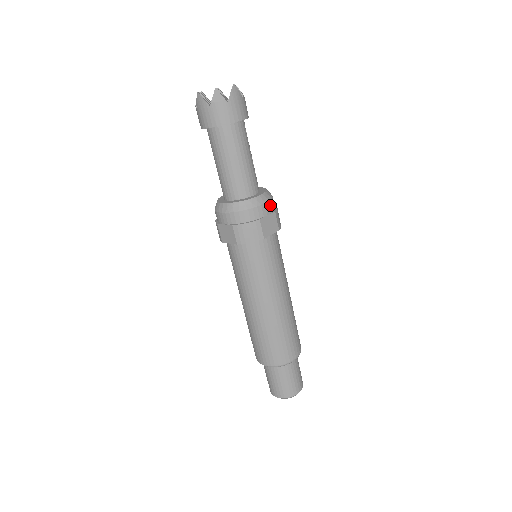
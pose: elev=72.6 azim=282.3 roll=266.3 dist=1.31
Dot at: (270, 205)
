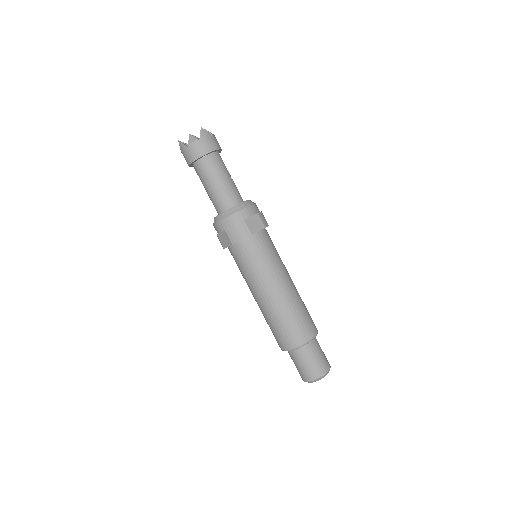
Dot at: (252, 209)
